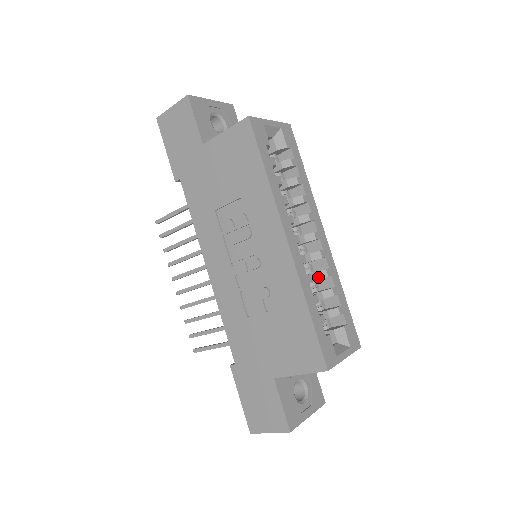
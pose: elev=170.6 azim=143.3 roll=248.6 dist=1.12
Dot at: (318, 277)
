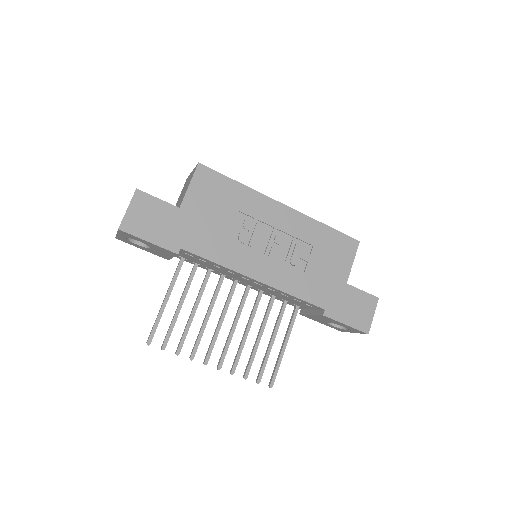
Dot at: occluded
